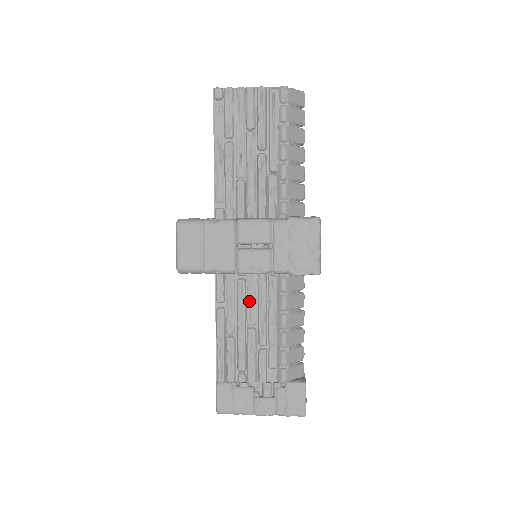
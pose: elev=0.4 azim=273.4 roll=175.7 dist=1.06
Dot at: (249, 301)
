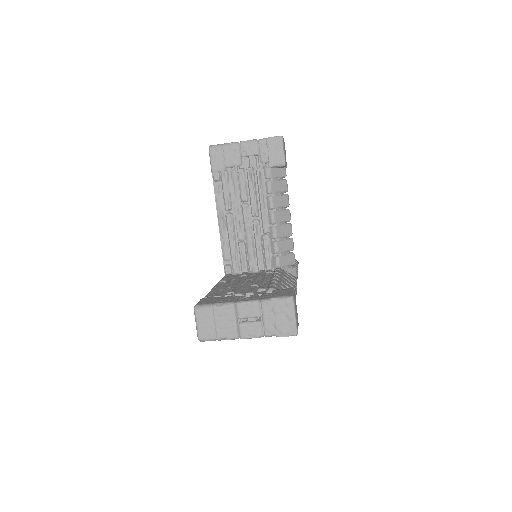
Dot at: (247, 280)
